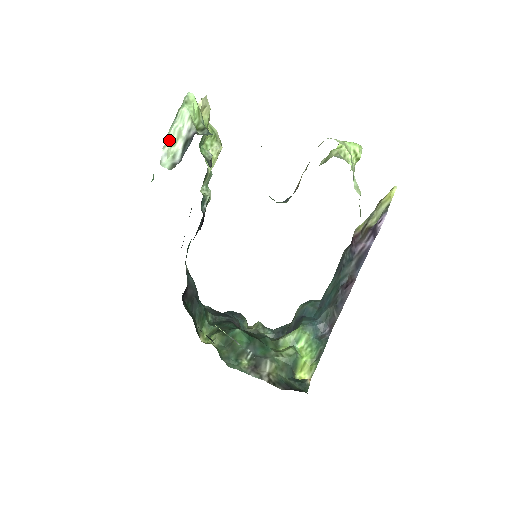
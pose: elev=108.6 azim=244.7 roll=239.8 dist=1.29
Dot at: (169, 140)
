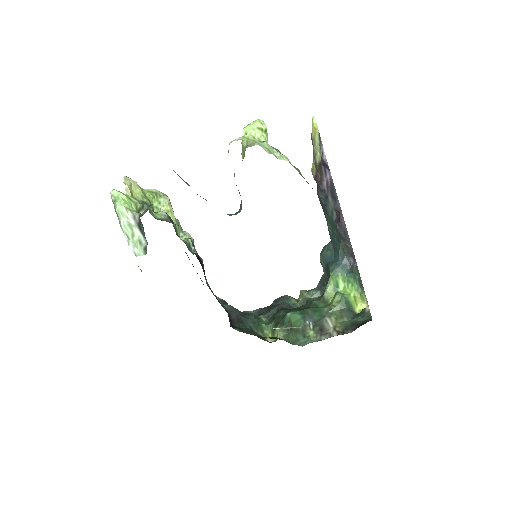
Dot at: (127, 235)
